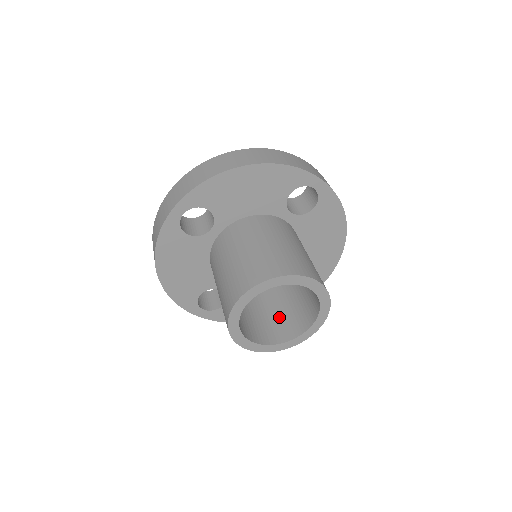
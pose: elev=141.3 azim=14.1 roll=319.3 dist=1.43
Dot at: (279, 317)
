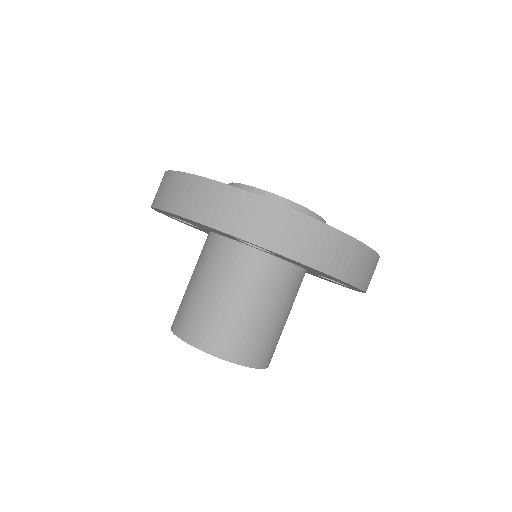
Dot at: occluded
